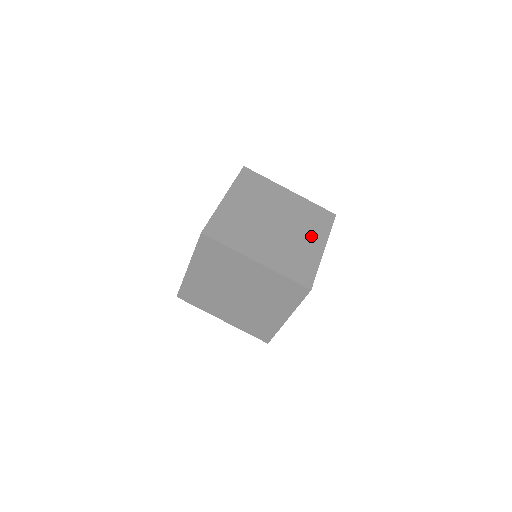
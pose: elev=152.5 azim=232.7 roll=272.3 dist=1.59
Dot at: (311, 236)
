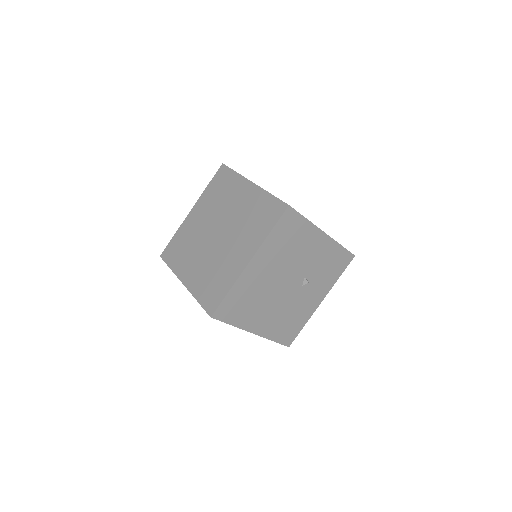
Dot at: (243, 245)
